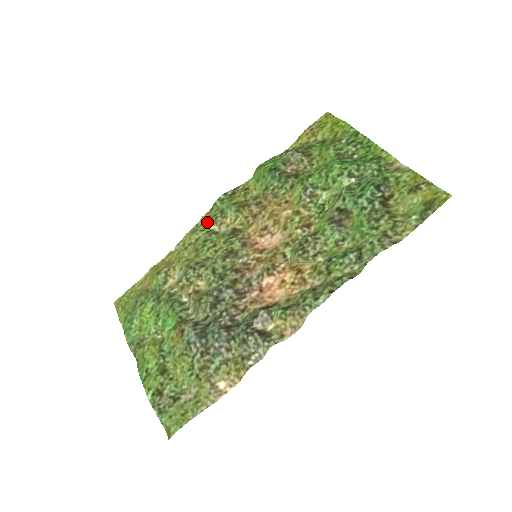
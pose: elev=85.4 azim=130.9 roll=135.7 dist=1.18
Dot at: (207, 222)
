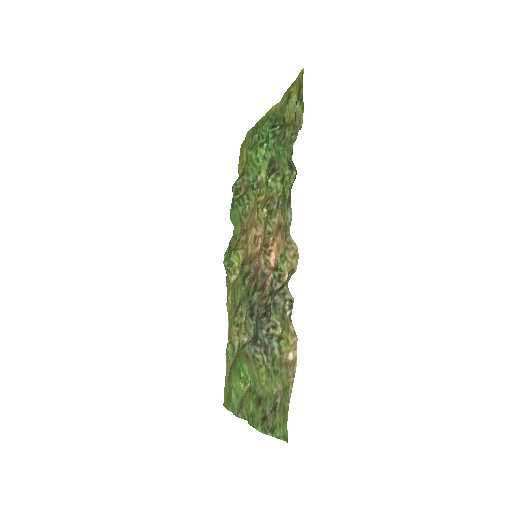
Dot at: (228, 281)
